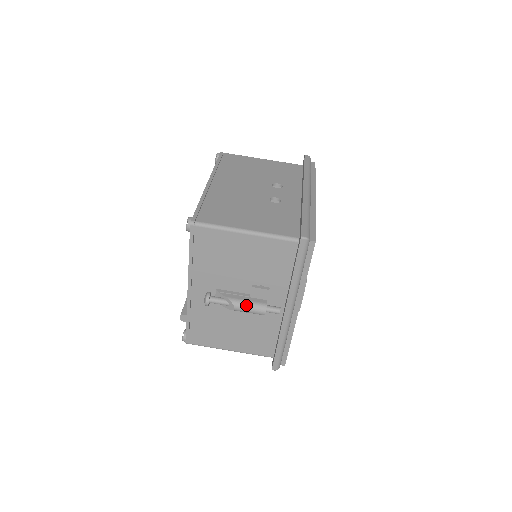
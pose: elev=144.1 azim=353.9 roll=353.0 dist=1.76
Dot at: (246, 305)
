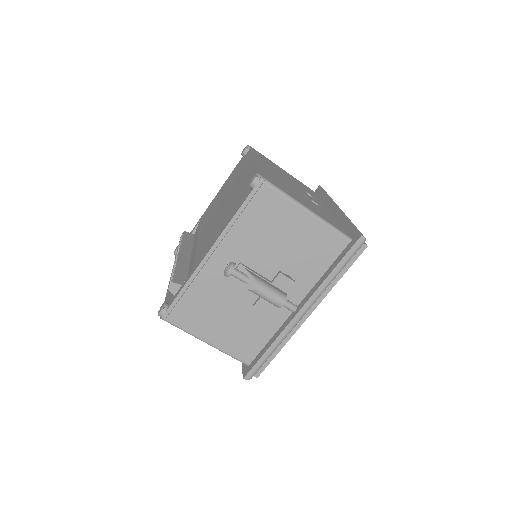
Dot at: (269, 289)
